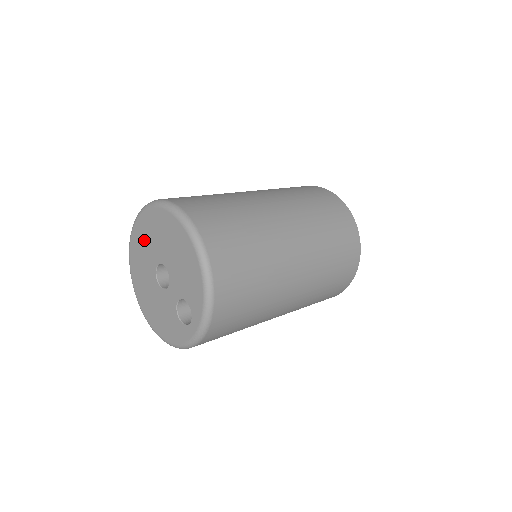
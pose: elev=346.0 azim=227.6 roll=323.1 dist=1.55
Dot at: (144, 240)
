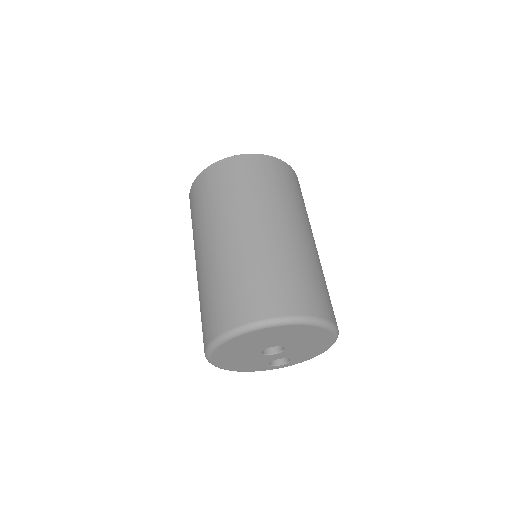
Dot at: (271, 336)
